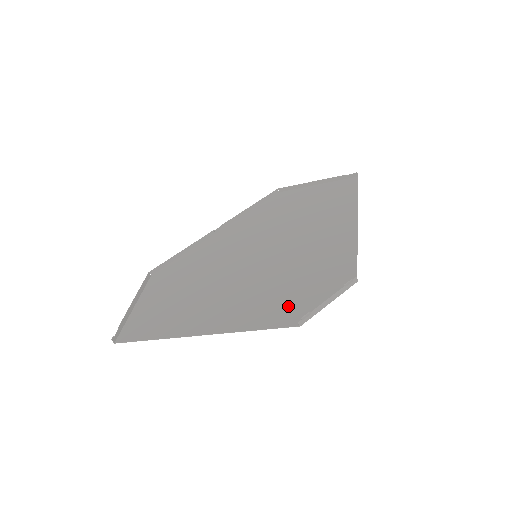
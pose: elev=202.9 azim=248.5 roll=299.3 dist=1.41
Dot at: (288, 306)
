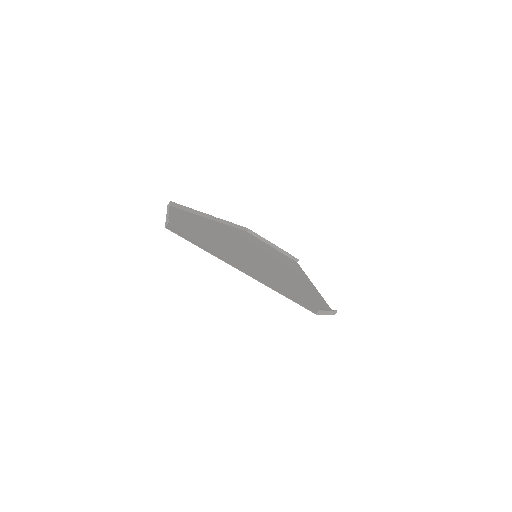
Dot at: (301, 299)
